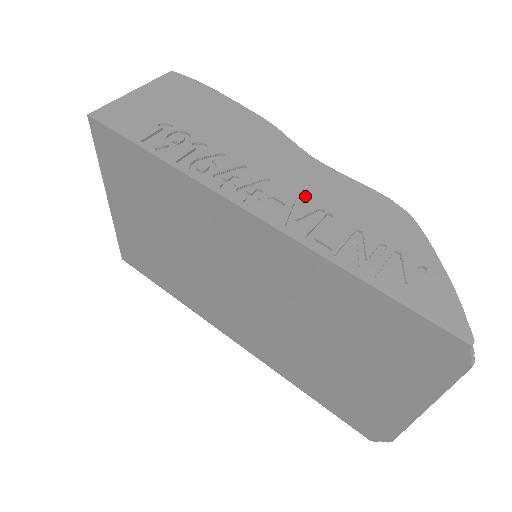
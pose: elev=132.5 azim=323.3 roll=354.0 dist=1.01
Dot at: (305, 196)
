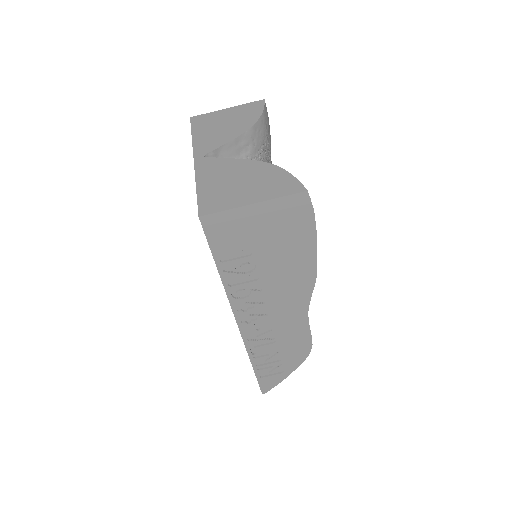
Dot at: (275, 330)
